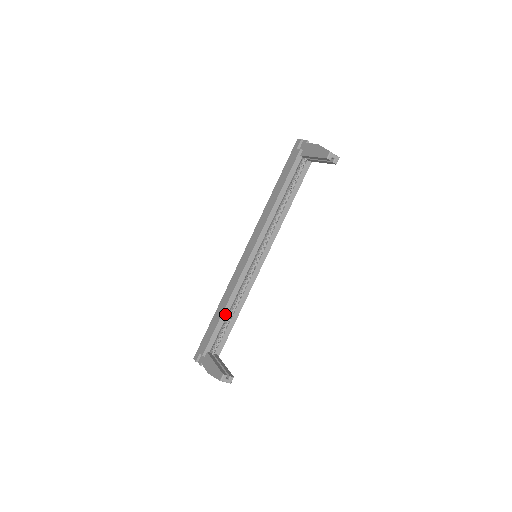
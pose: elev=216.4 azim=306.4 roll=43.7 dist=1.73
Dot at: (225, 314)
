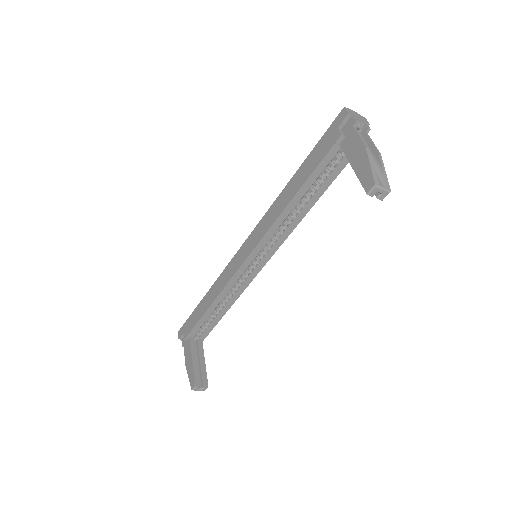
Dot at: (211, 309)
